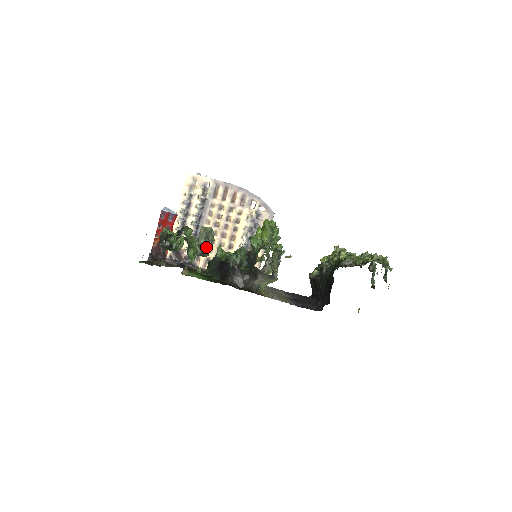
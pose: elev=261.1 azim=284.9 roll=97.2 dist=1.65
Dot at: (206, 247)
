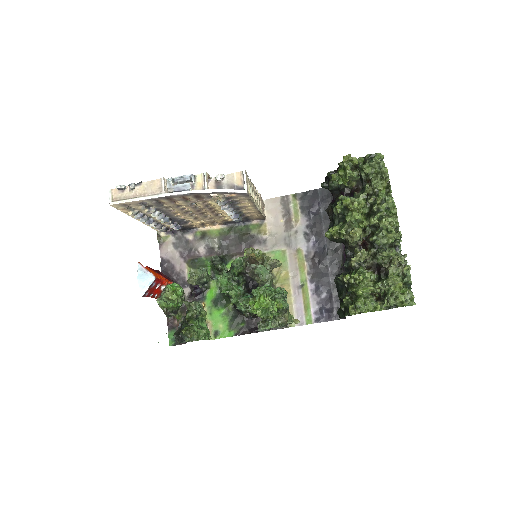
Dot at: (205, 283)
